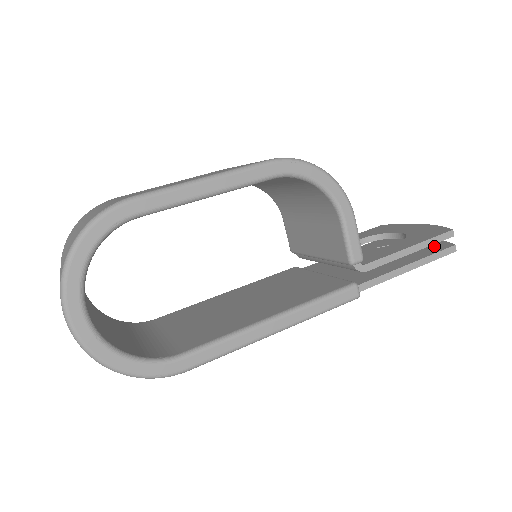
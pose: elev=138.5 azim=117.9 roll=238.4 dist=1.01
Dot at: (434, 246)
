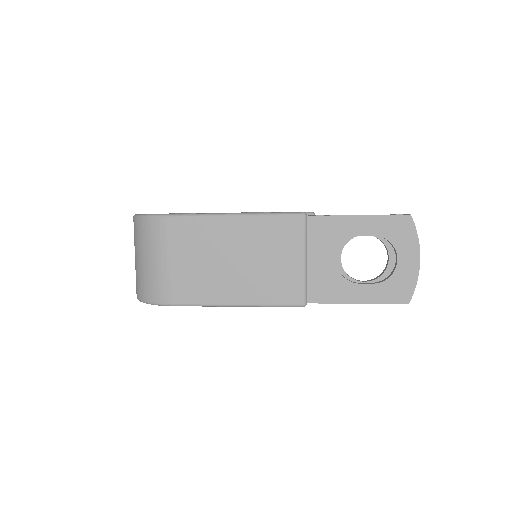
Dot at: (399, 229)
